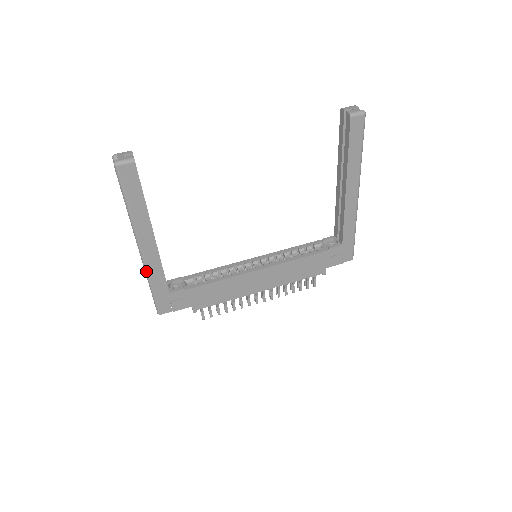
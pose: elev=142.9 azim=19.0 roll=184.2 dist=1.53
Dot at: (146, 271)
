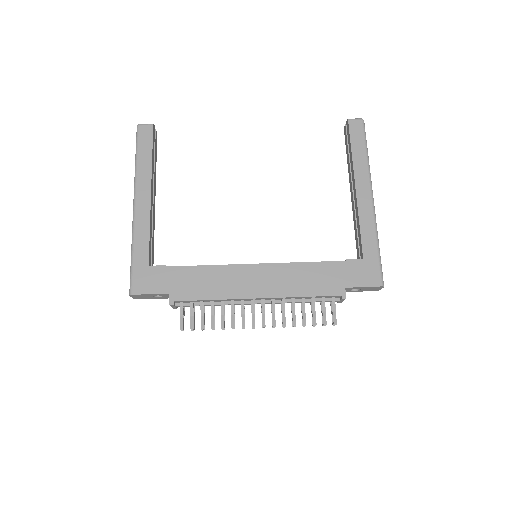
Dot at: (133, 231)
